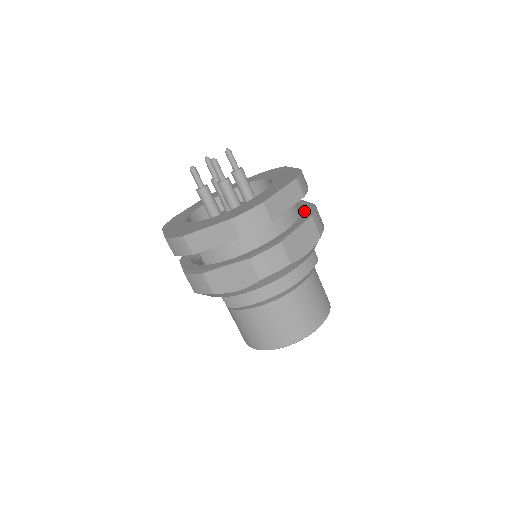
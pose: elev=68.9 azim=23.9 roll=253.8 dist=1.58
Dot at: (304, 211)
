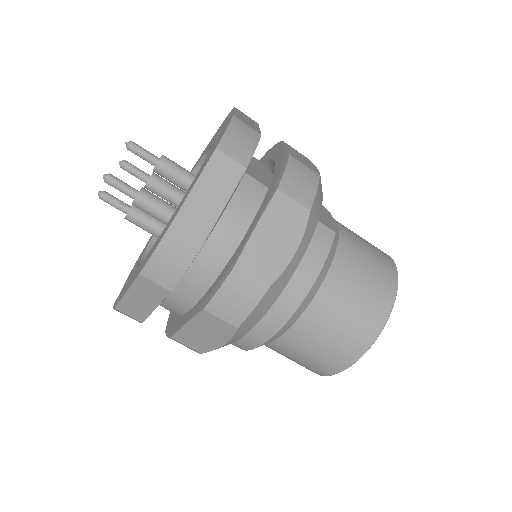
Dot at: (274, 176)
